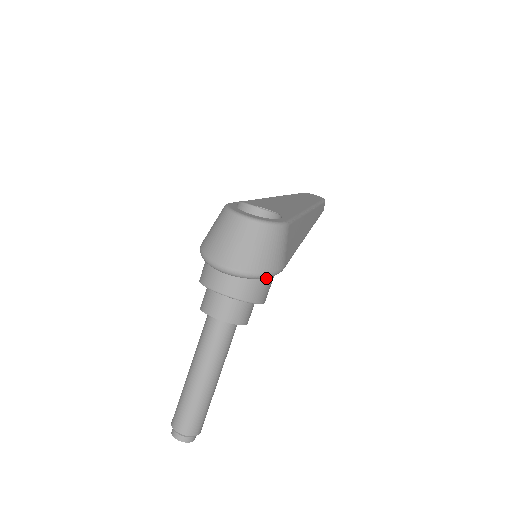
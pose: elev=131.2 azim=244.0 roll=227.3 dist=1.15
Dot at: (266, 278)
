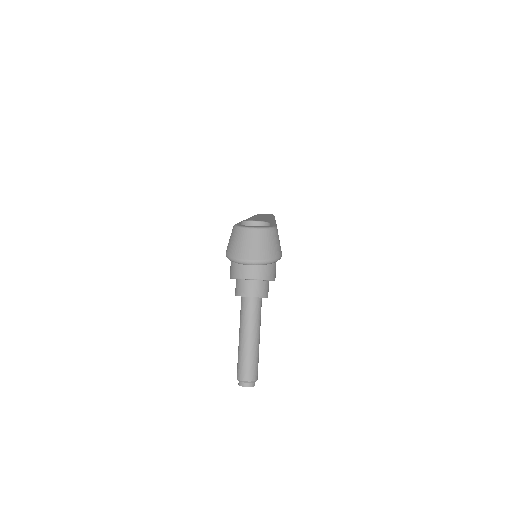
Dot at: (274, 263)
